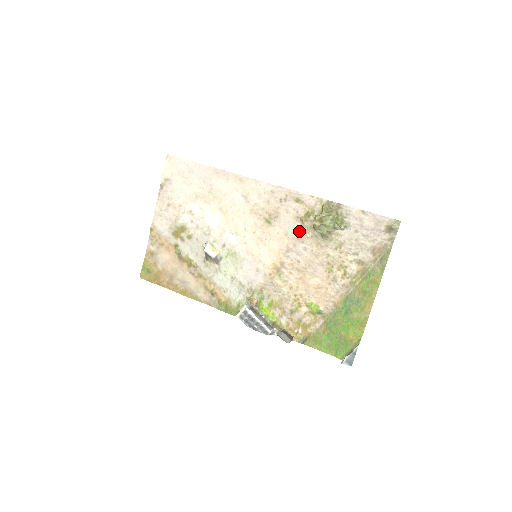
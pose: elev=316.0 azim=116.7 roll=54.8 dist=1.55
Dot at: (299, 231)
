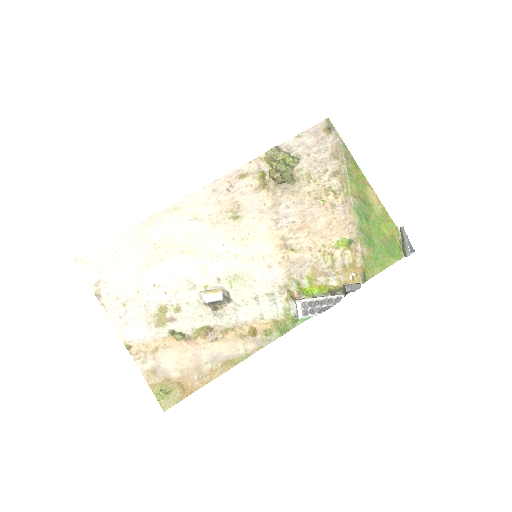
Dot at: (268, 198)
